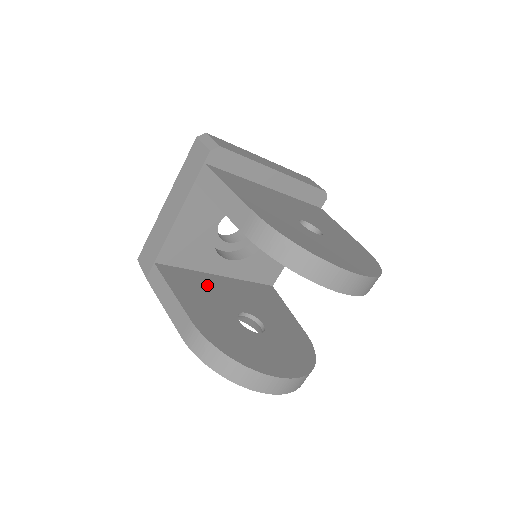
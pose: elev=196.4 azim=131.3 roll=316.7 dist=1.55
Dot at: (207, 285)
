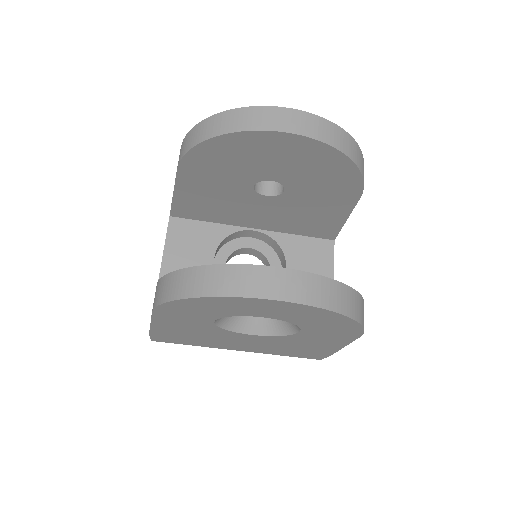
Dot at: occluded
